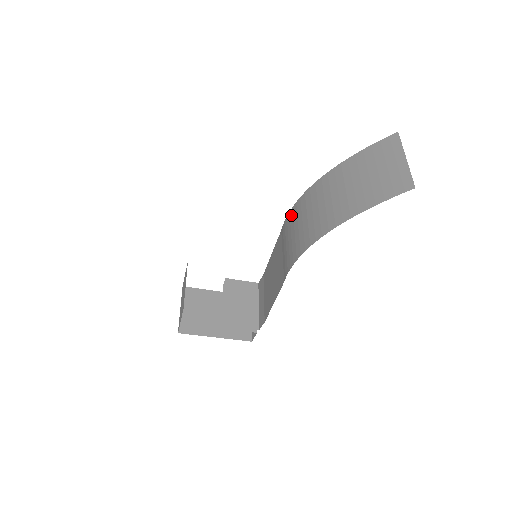
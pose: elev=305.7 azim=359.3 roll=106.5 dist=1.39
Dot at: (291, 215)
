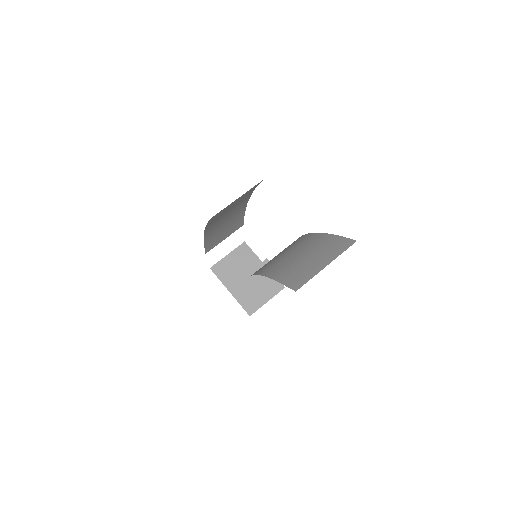
Dot at: occluded
